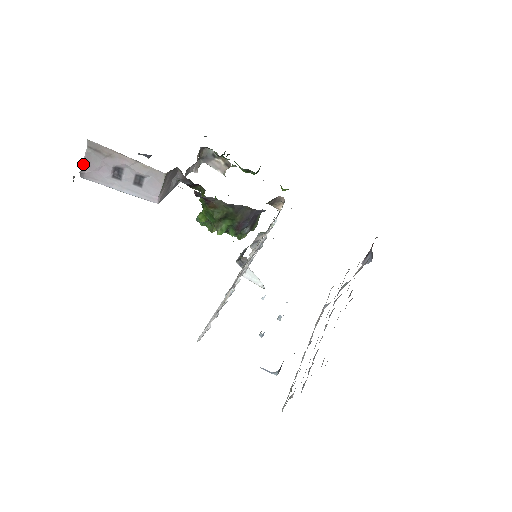
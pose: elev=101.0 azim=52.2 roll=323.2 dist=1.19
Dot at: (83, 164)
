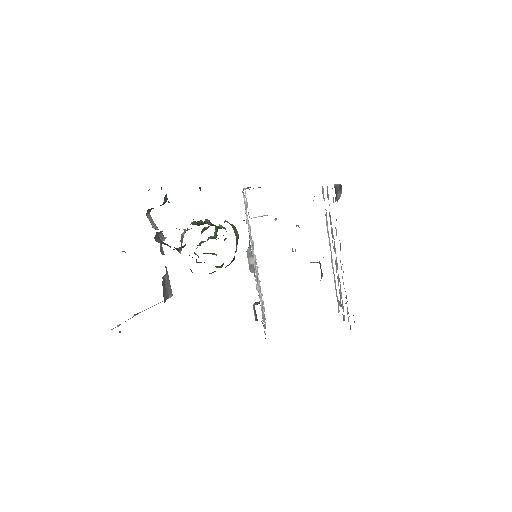
Dot at: occluded
